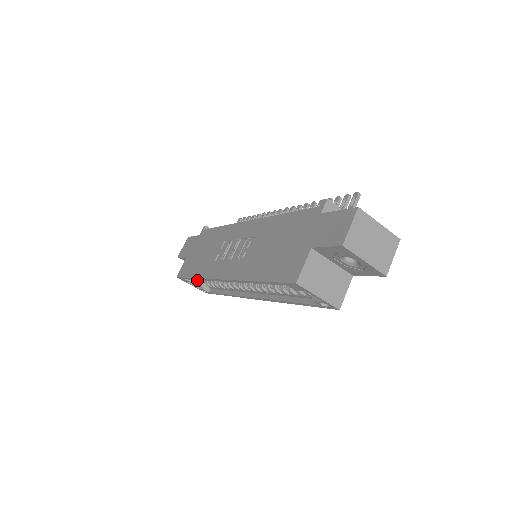
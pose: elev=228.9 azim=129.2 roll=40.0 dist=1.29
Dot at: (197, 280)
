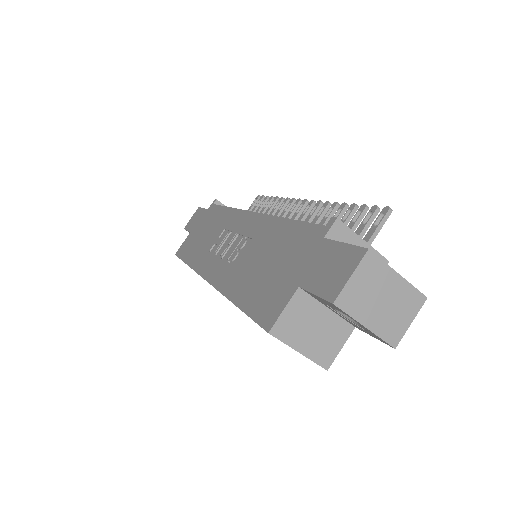
Dot at: occluded
